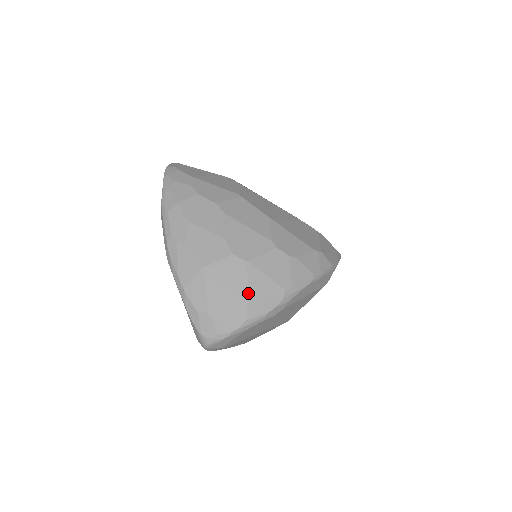
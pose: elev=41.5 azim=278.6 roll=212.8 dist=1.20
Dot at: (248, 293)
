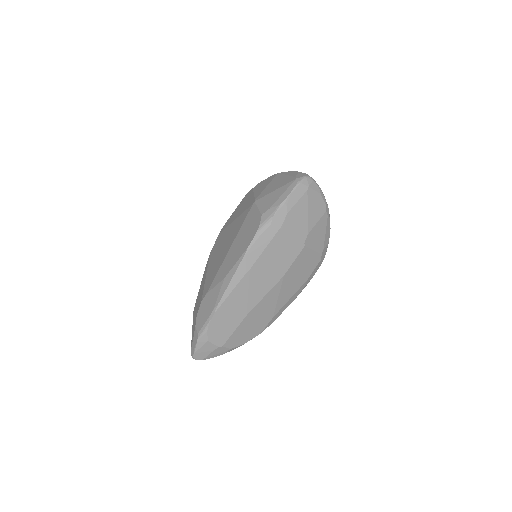
Dot at: occluded
